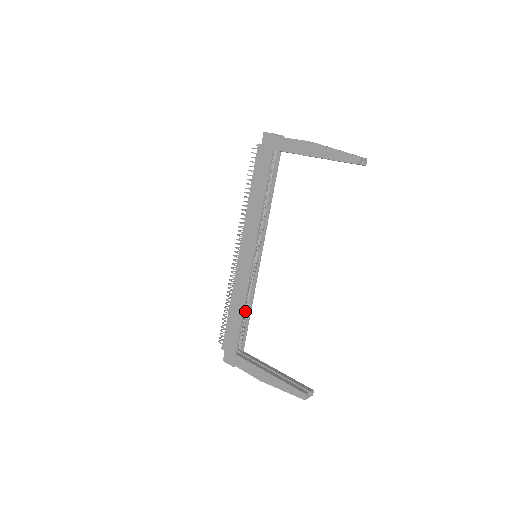
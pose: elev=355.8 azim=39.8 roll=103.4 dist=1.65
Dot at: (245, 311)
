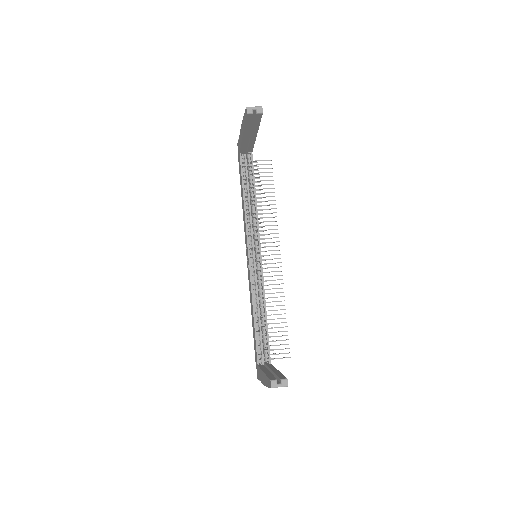
Dot at: (262, 317)
